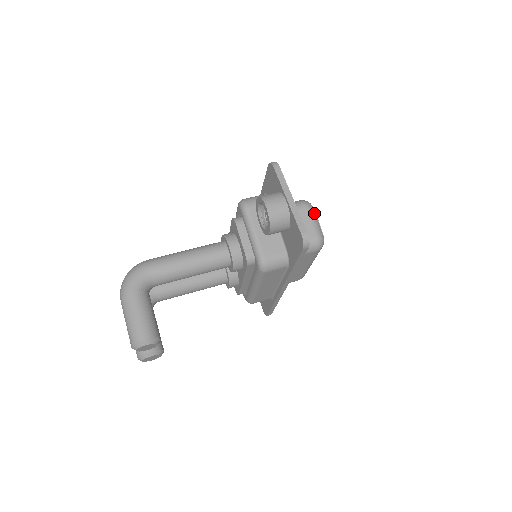
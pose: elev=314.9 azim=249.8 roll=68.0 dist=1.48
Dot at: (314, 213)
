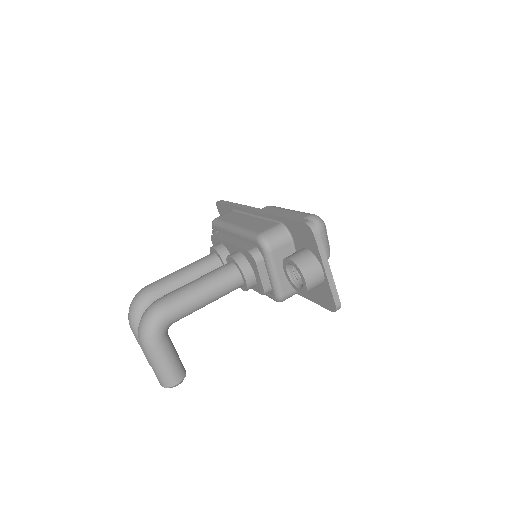
Dot at: (326, 232)
